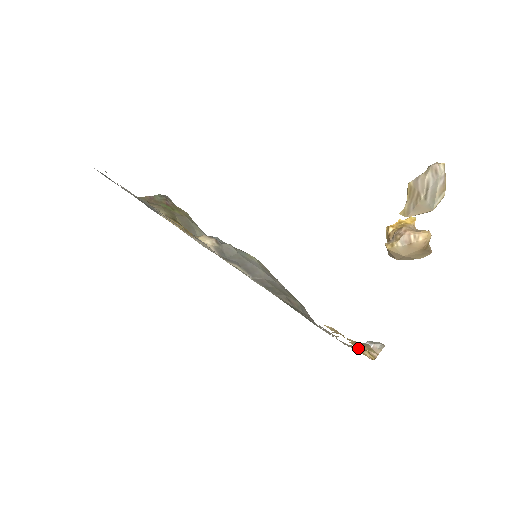
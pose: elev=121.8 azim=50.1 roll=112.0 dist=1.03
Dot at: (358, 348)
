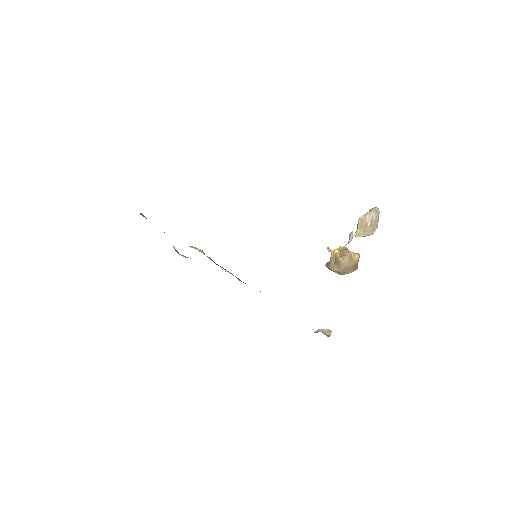
Dot at: occluded
